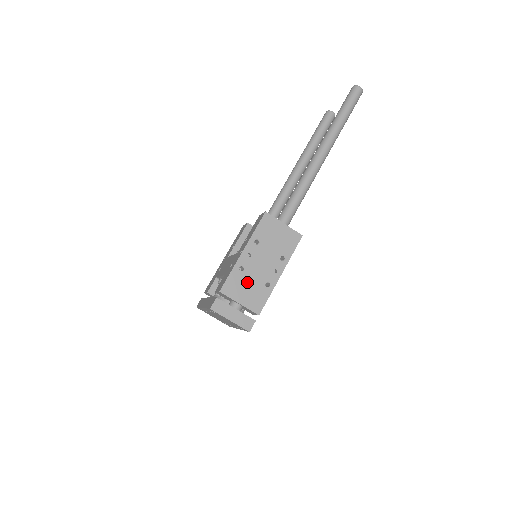
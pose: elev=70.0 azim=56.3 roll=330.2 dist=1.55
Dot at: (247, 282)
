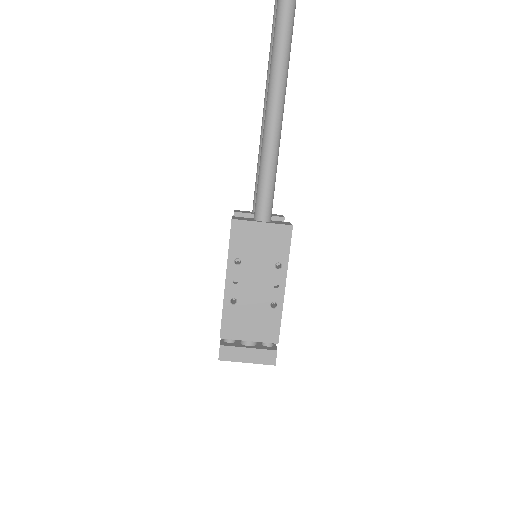
Dot at: (247, 313)
